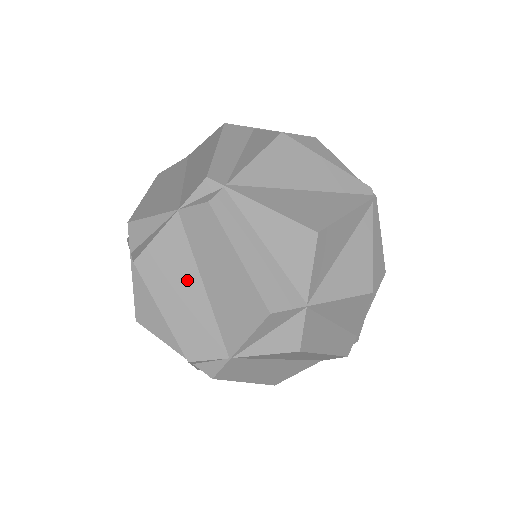
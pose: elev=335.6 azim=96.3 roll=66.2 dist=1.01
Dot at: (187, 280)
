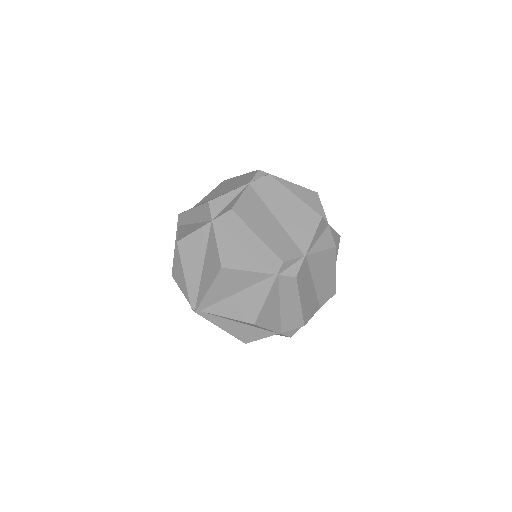
Dot at: (266, 216)
